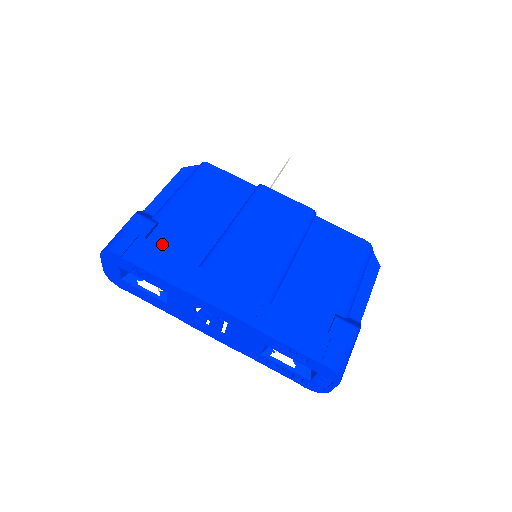
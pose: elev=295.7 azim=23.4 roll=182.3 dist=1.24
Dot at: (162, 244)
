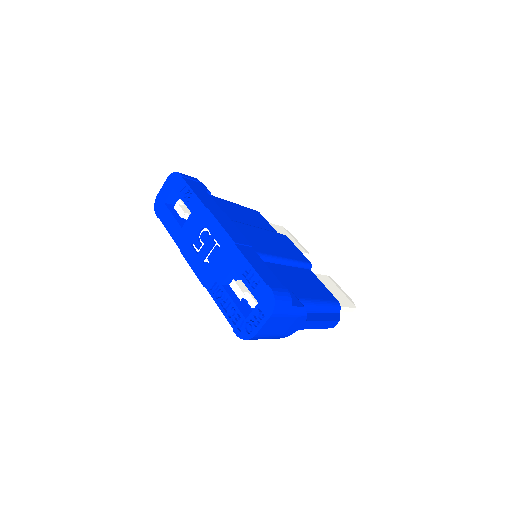
Dot at: occluded
